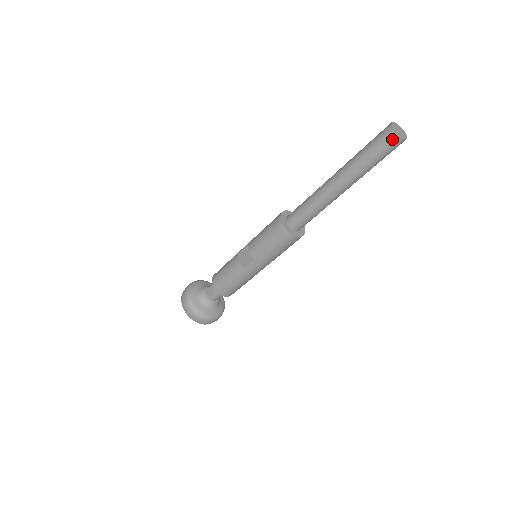
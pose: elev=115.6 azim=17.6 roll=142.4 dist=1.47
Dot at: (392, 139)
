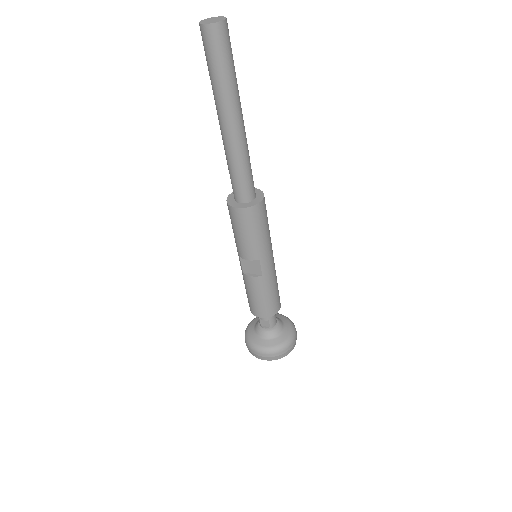
Dot at: (218, 33)
